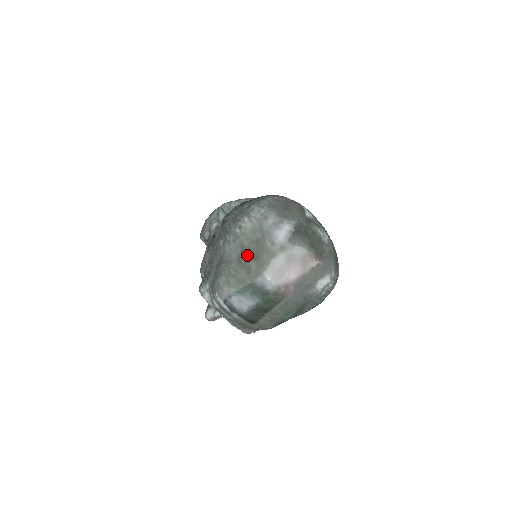
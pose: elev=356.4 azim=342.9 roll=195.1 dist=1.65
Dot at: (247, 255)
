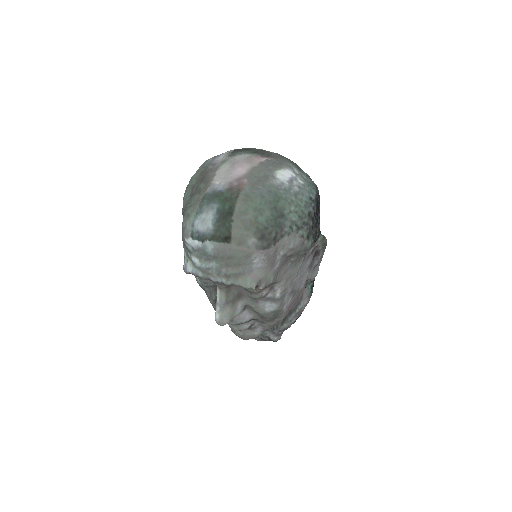
Dot at: (196, 186)
